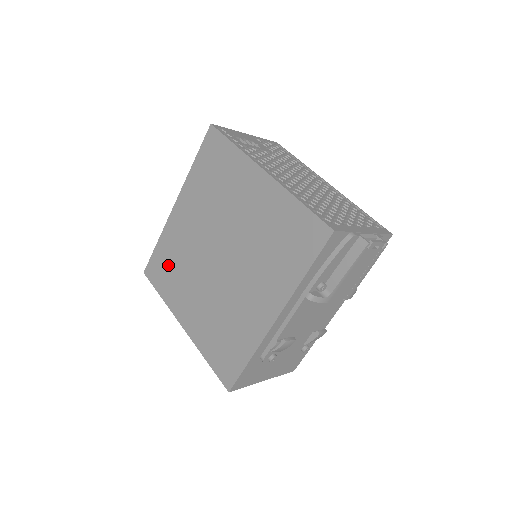
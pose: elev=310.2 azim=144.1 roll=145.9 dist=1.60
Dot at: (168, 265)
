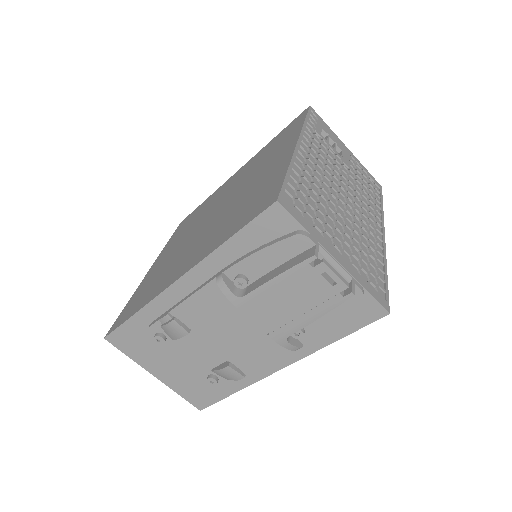
Dot at: (192, 218)
